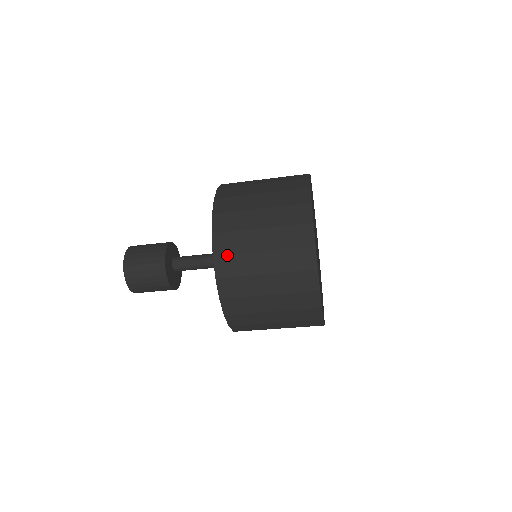
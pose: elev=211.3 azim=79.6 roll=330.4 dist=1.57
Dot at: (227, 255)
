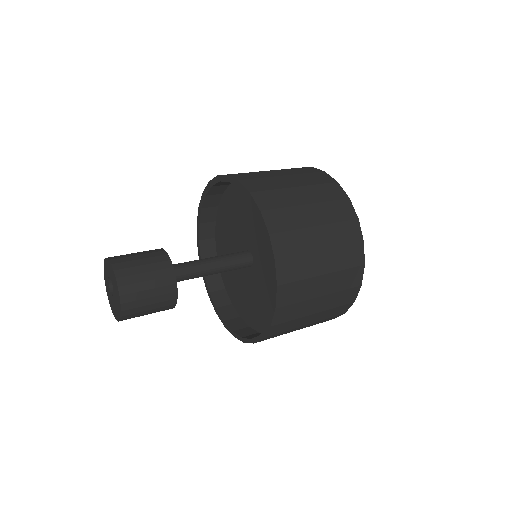
Dot at: (289, 305)
